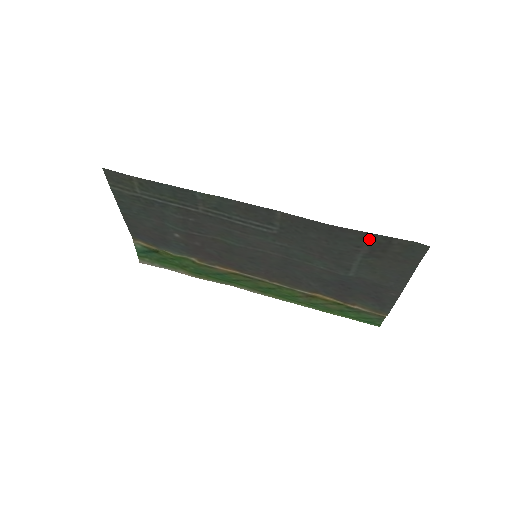
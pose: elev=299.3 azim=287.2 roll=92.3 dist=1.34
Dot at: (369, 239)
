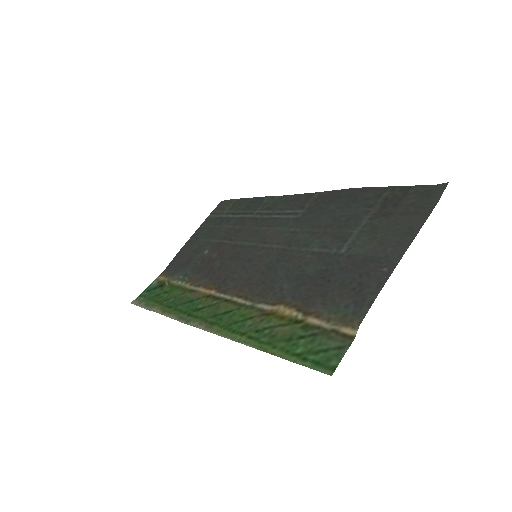
Dot at: (386, 195)
